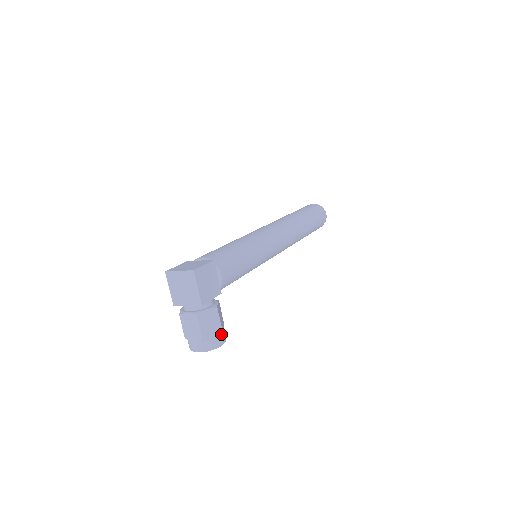
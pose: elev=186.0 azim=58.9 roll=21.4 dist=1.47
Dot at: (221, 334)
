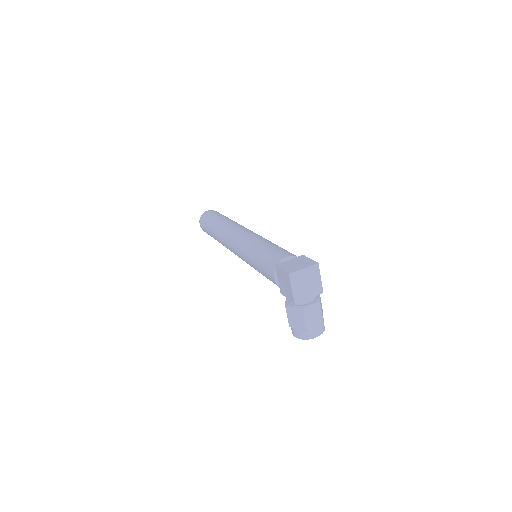
Dot at: occluded
